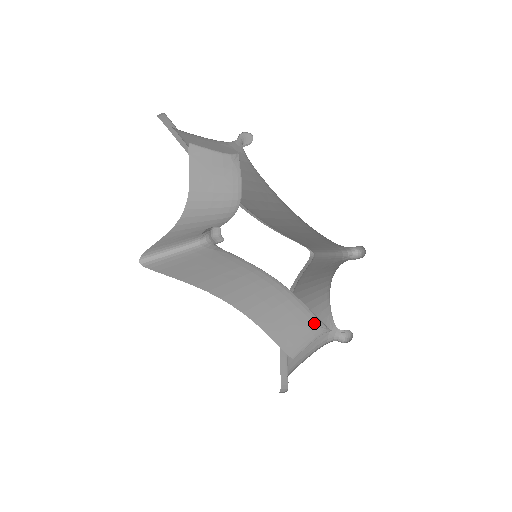
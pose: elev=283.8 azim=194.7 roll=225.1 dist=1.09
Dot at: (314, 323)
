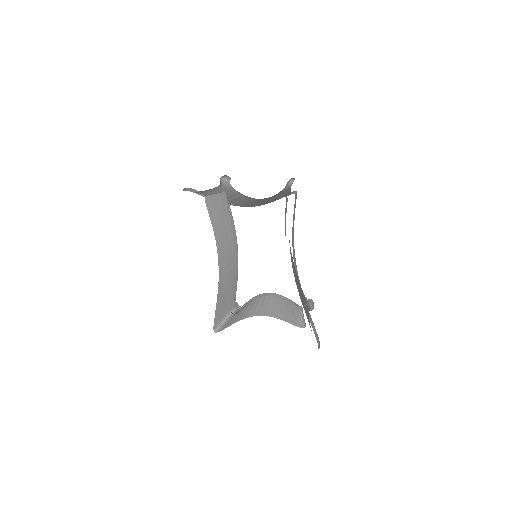
Dot at: (235, 295)
